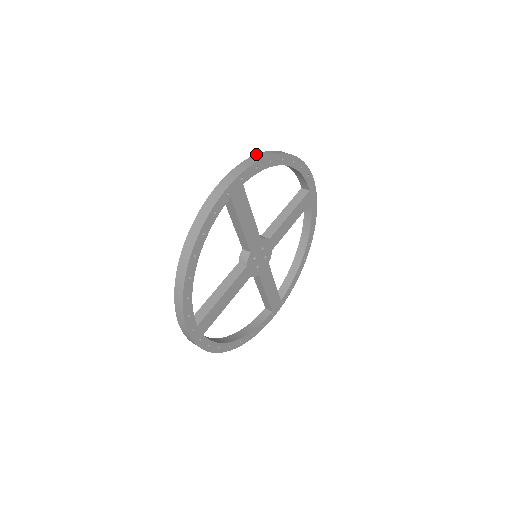
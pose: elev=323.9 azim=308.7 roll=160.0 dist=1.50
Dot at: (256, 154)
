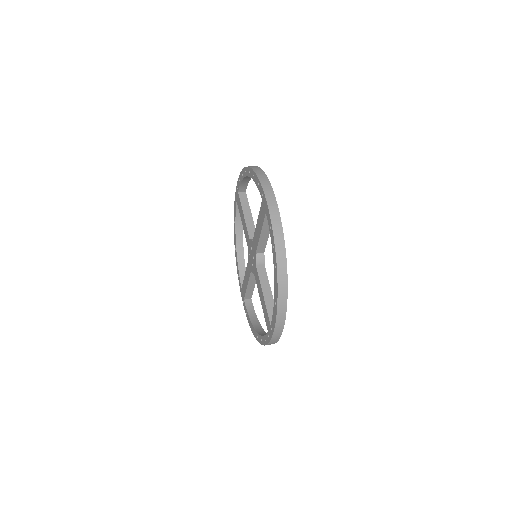
Dot at: (256, 174)
